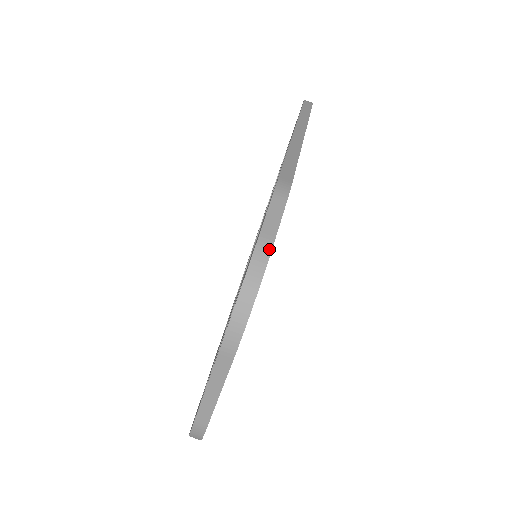
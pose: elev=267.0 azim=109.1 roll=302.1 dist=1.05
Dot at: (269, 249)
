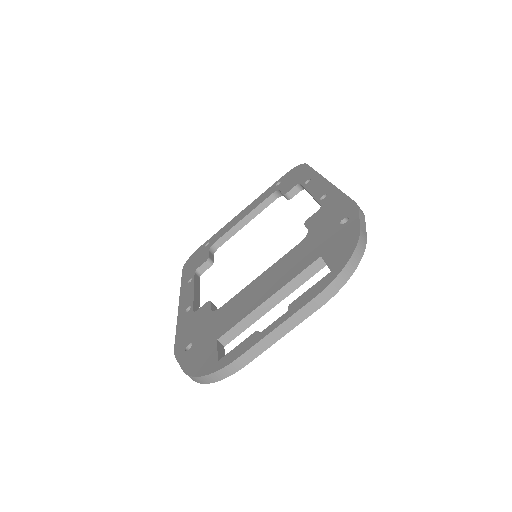
Dot at: (366, 241)
